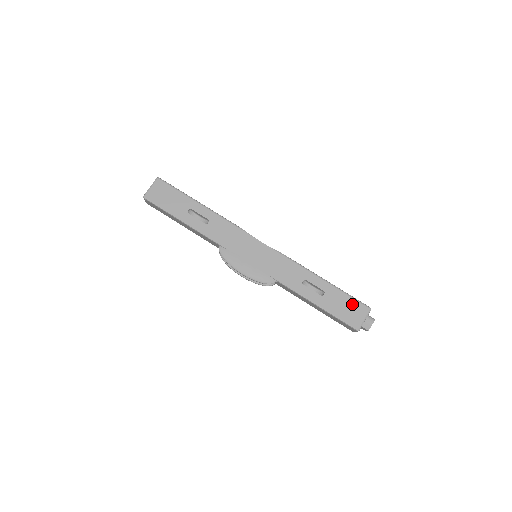
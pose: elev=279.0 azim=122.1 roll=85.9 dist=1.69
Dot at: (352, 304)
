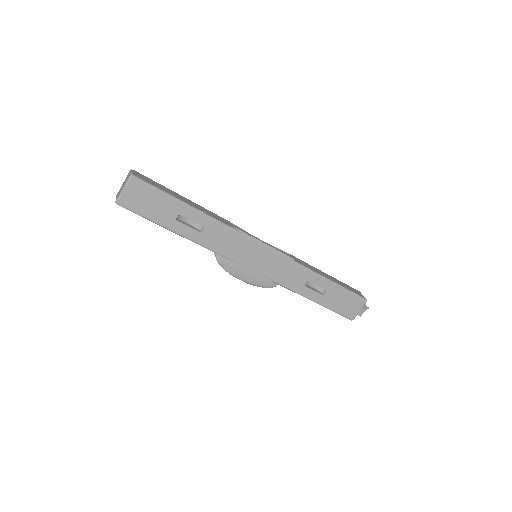
Dot at: (351, 299)
